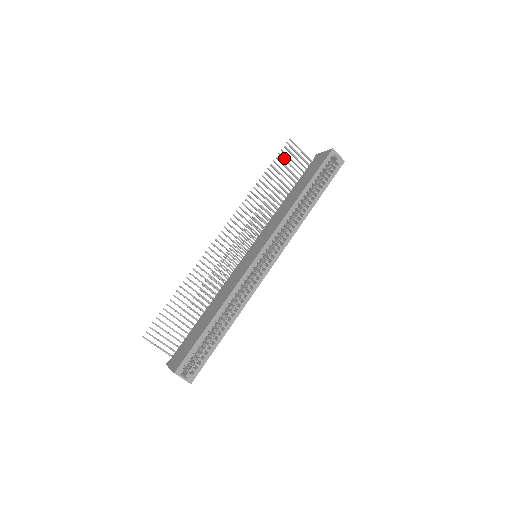
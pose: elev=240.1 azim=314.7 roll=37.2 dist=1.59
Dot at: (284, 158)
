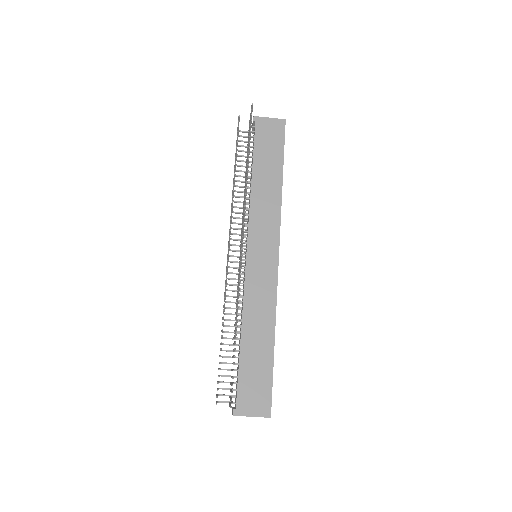
Dot at: occluded
